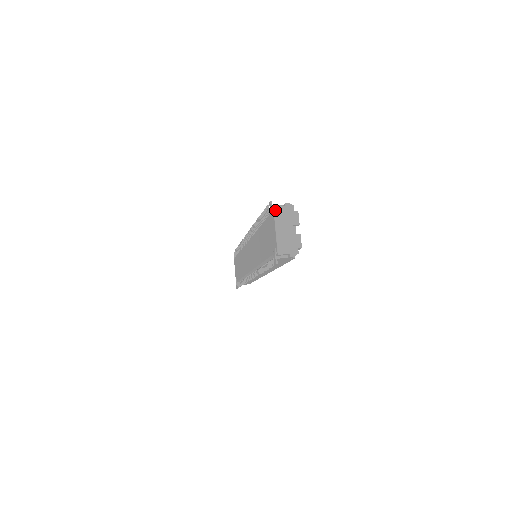
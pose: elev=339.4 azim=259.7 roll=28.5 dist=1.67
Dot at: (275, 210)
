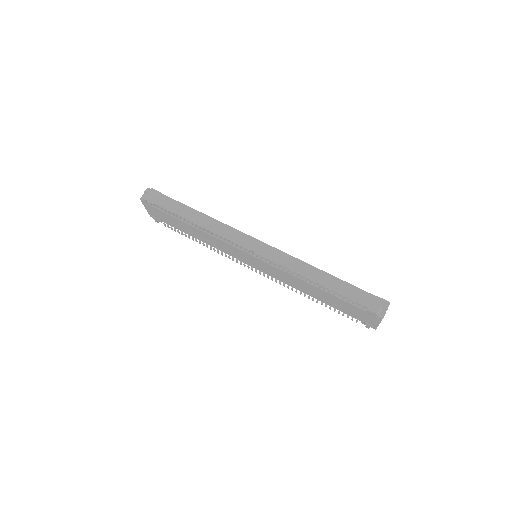
Dot at: occluded
